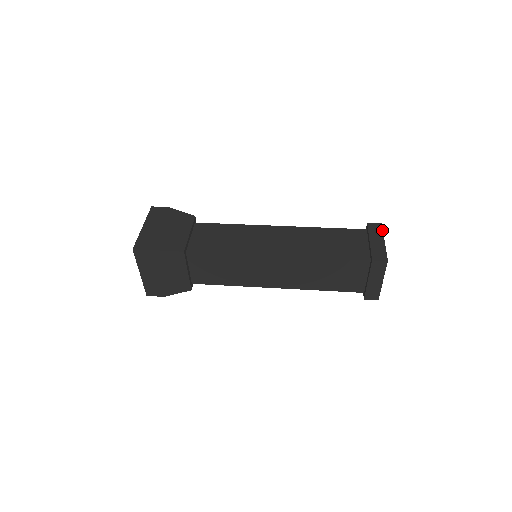
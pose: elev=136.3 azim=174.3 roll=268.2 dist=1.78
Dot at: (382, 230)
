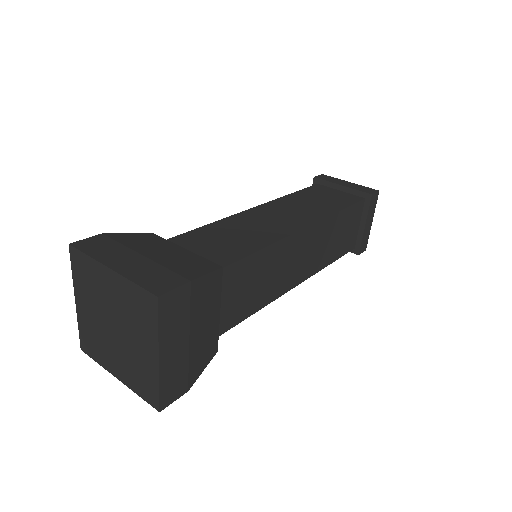
Dot at: (333, 177)
